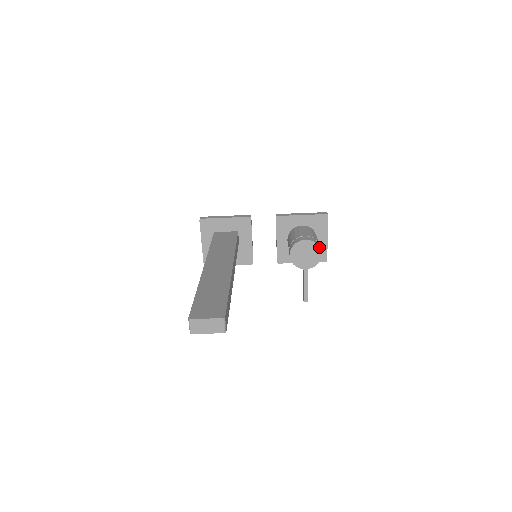
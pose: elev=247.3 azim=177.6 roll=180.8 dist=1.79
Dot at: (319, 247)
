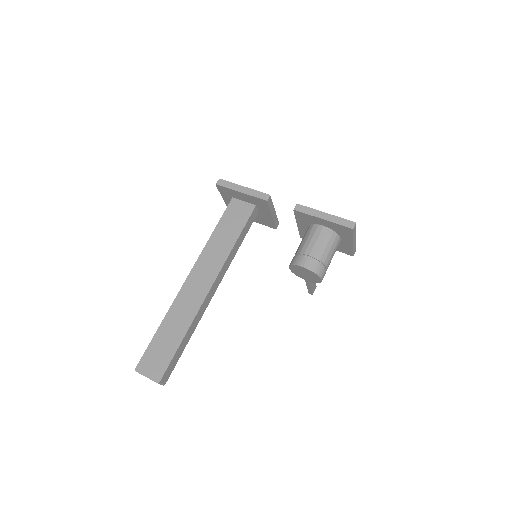
Dot at: (318, 276)
